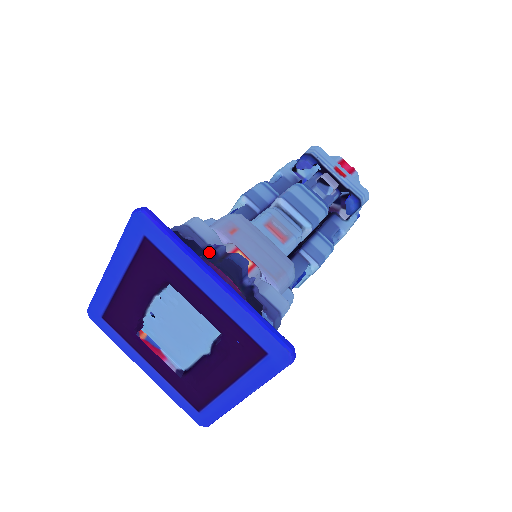
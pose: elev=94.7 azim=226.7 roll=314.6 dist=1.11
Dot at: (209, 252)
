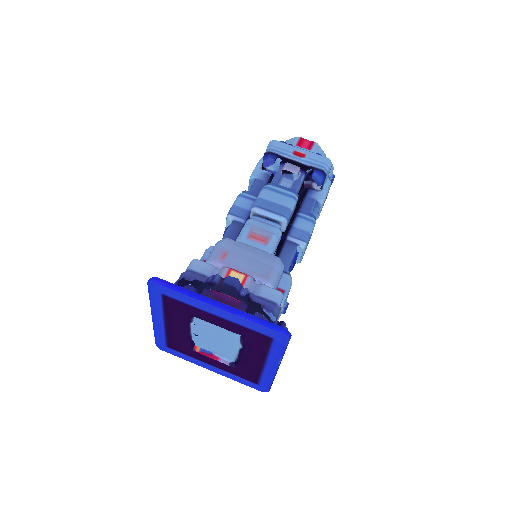
Dot at: (210, 284)
